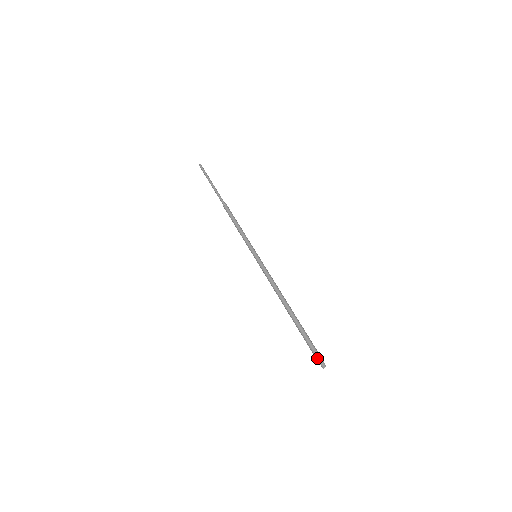
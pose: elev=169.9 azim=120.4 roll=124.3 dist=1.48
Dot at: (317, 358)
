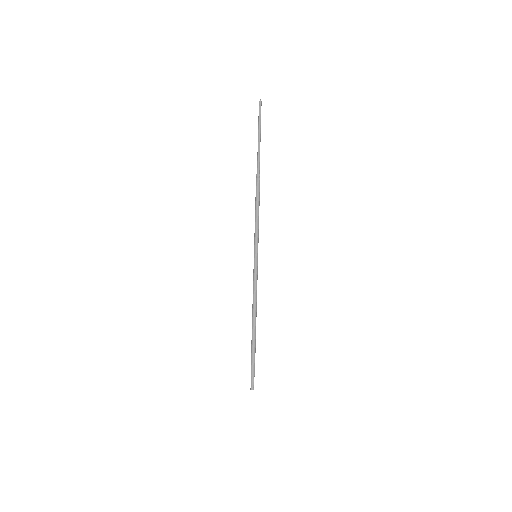
Dot at: (251, 380)
